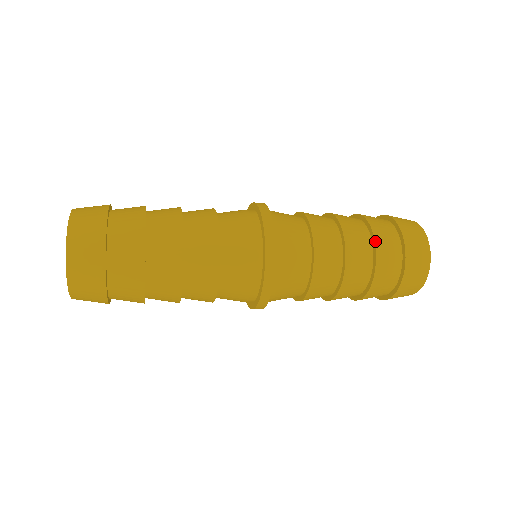
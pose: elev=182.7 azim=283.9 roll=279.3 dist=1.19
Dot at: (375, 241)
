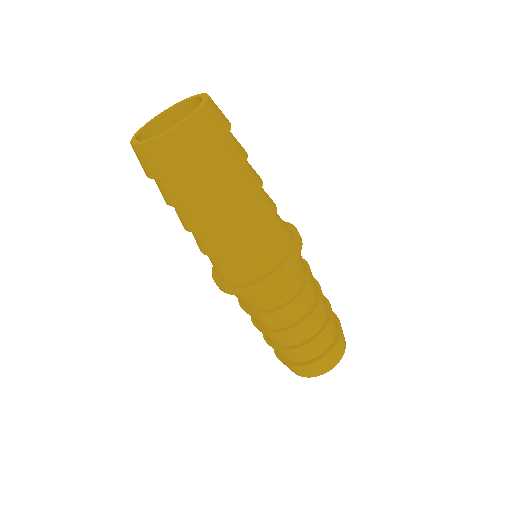
Dot at: (331, 309)
